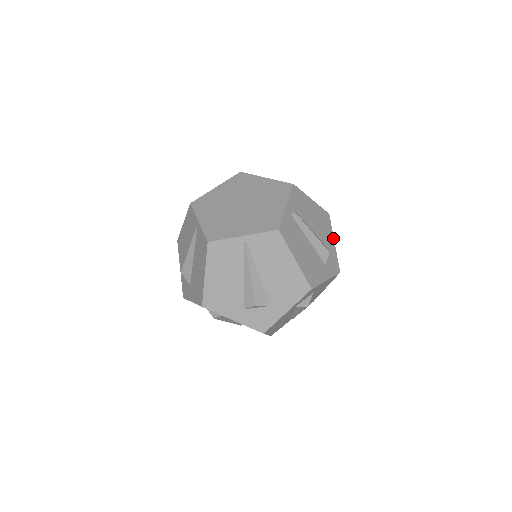
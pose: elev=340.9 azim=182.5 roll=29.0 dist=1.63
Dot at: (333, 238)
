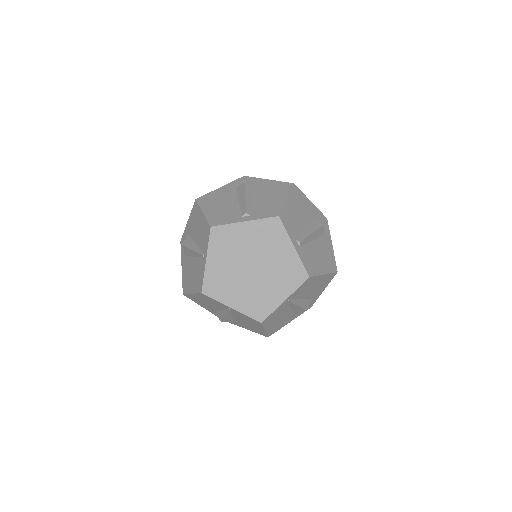
Dot at: (308, 200)
